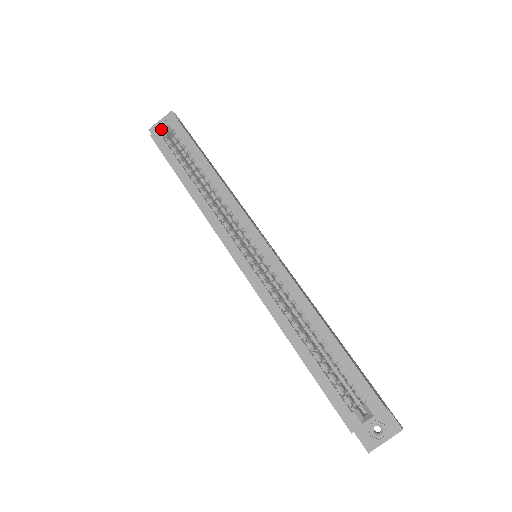
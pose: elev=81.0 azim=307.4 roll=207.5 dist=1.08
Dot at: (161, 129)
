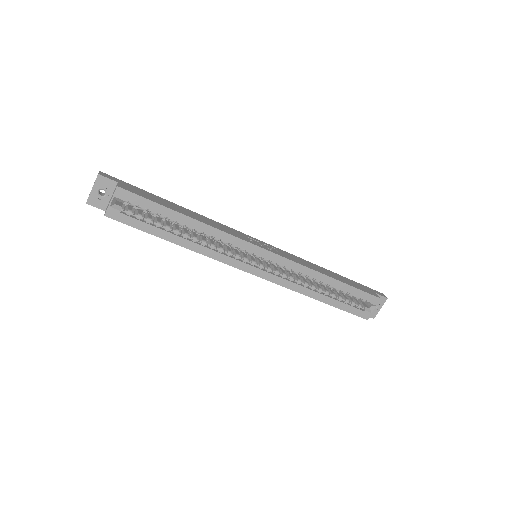
Dot at: (111, 205)
